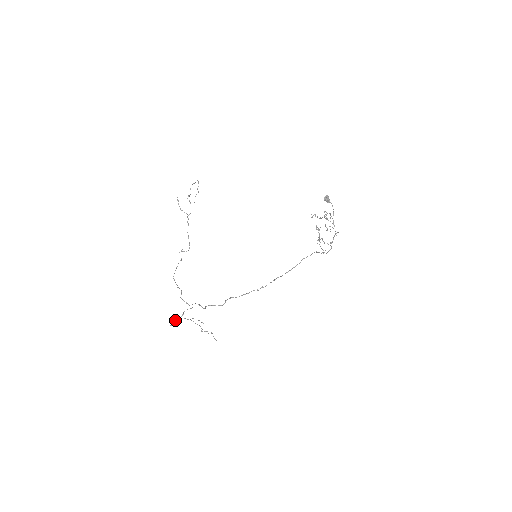
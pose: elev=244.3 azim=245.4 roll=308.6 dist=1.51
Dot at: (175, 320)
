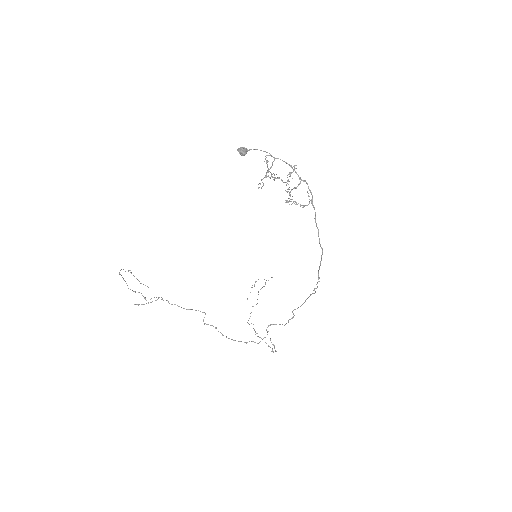
Dot at: (265, 342)
